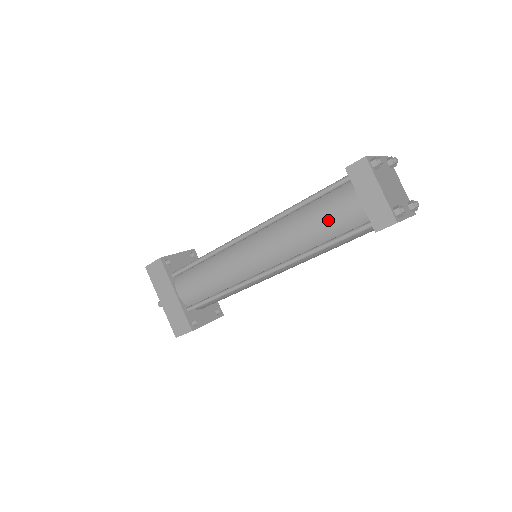
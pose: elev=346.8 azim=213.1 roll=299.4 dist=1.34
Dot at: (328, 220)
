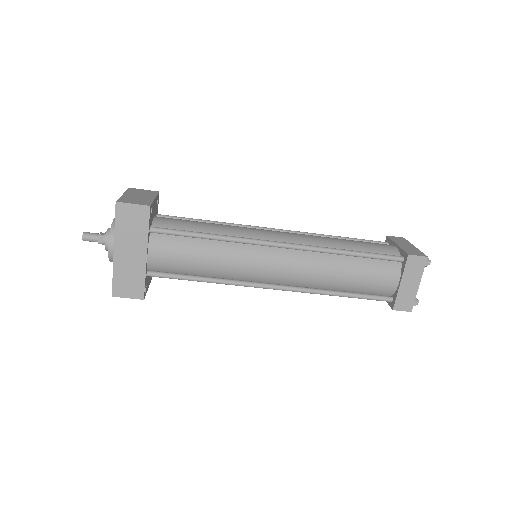
Dot at: (365, 280)
